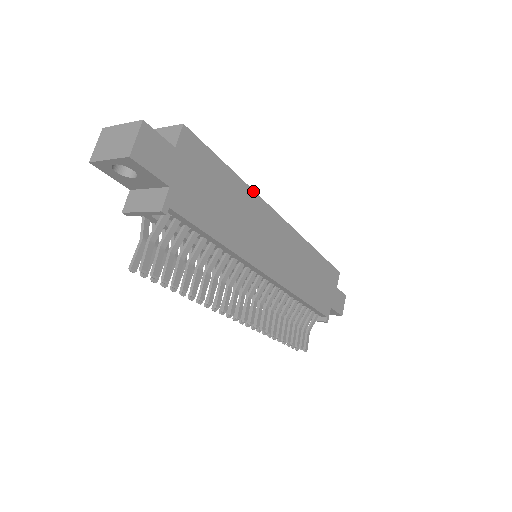
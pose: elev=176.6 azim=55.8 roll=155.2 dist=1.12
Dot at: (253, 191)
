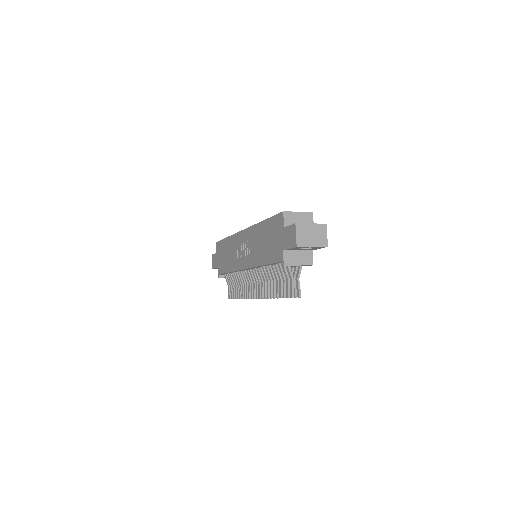
Dot at: occluded
